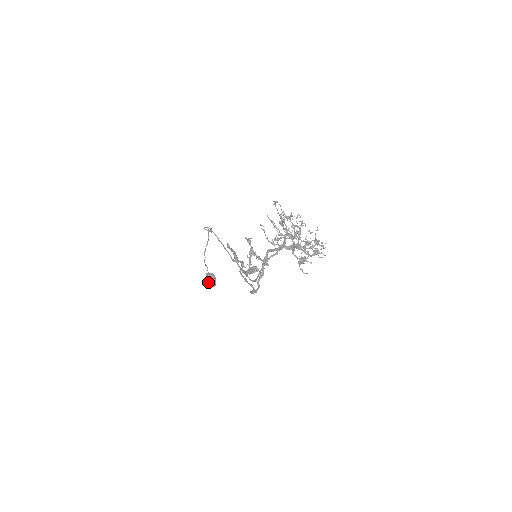
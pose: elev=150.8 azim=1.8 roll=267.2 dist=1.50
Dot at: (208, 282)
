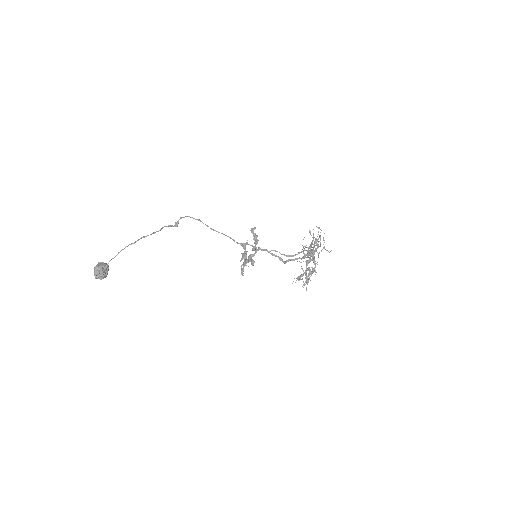
Dot at: (99, 269)
